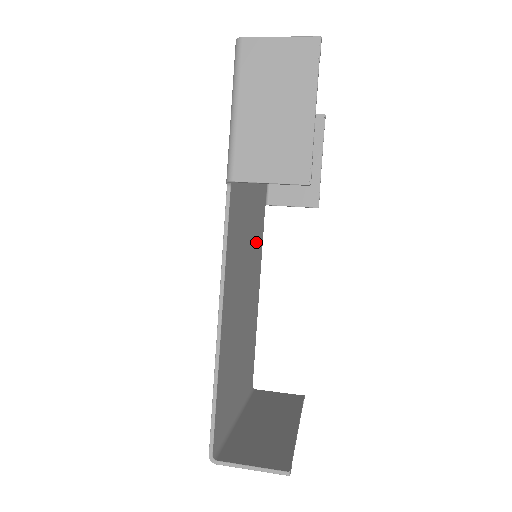
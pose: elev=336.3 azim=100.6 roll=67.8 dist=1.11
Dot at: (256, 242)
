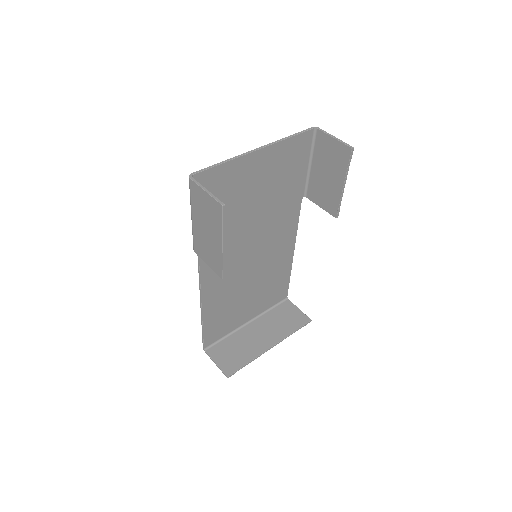
Dot at: (277, 233)
